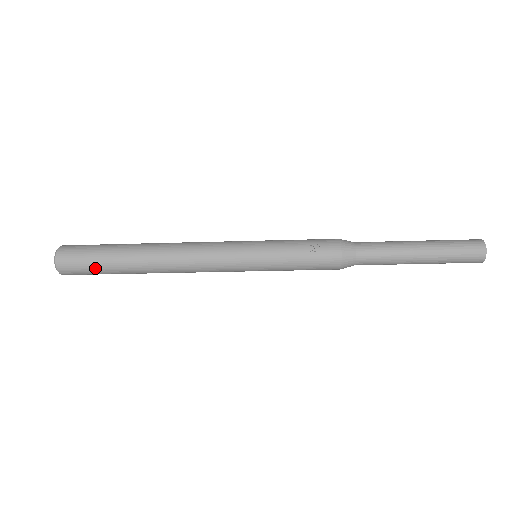
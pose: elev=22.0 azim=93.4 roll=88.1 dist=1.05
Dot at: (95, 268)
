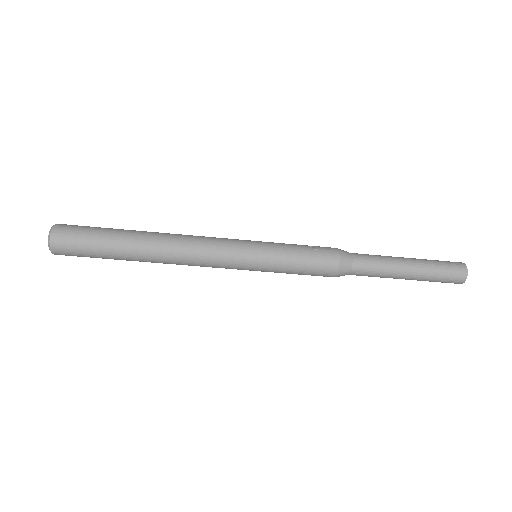
Dot at: (92, 241)
